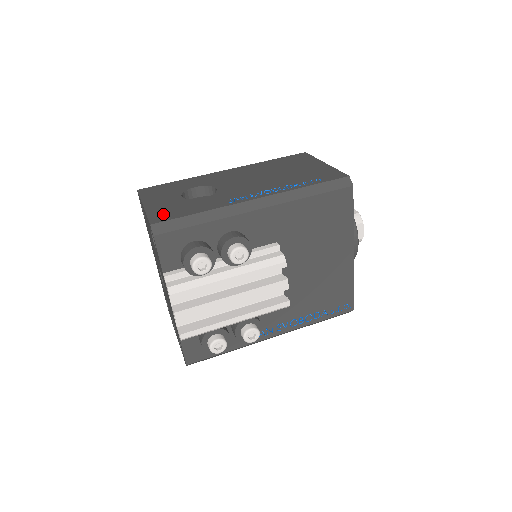
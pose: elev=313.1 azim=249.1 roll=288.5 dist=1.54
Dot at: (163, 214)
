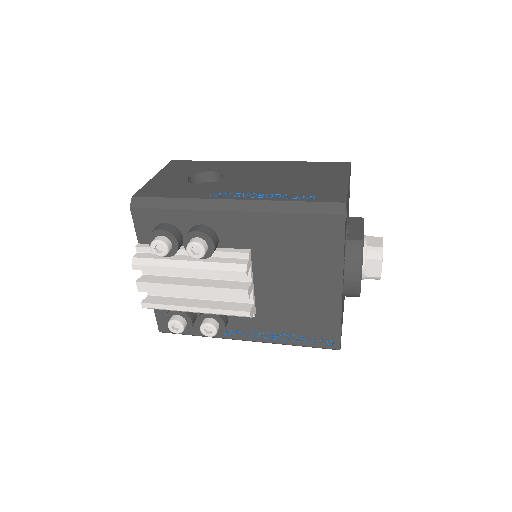
Dot at: (153, 190)
